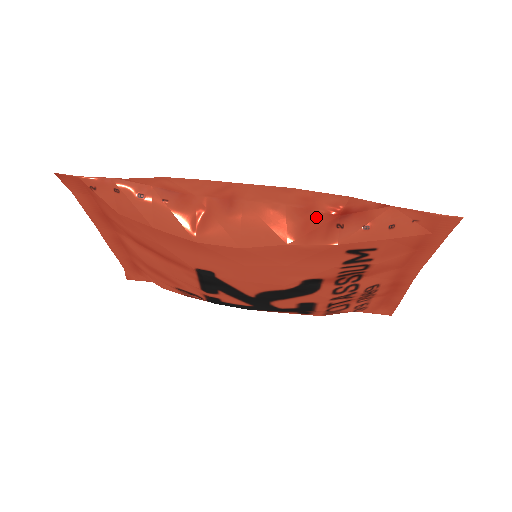
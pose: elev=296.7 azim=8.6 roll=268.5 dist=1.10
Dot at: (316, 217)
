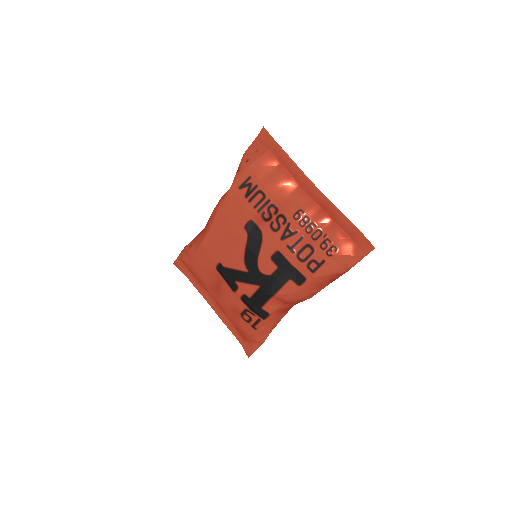
Dot at: occluded
